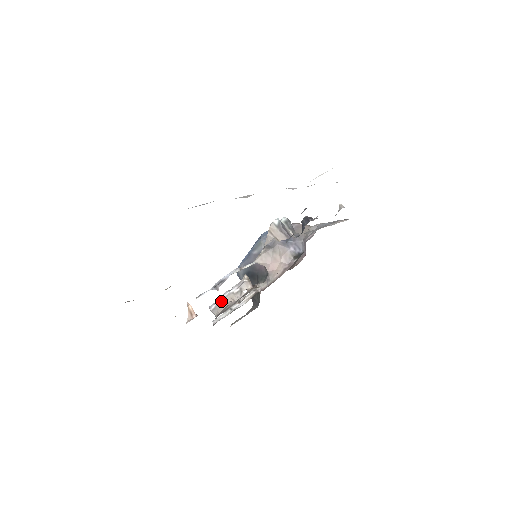
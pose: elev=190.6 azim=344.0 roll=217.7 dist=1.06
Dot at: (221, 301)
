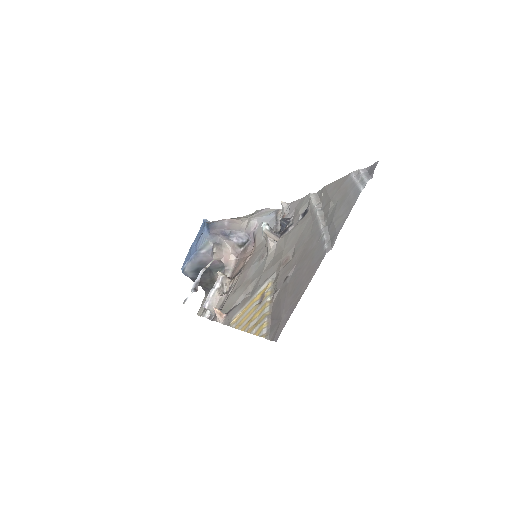
Dot at: (212, 298)
